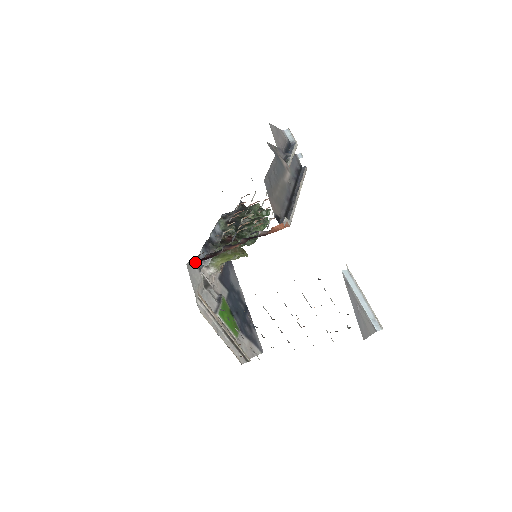
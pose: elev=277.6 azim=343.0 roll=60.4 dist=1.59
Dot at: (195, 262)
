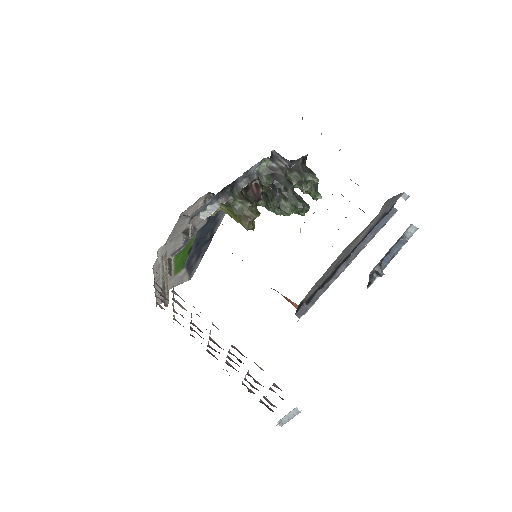
Dot at: occluded
